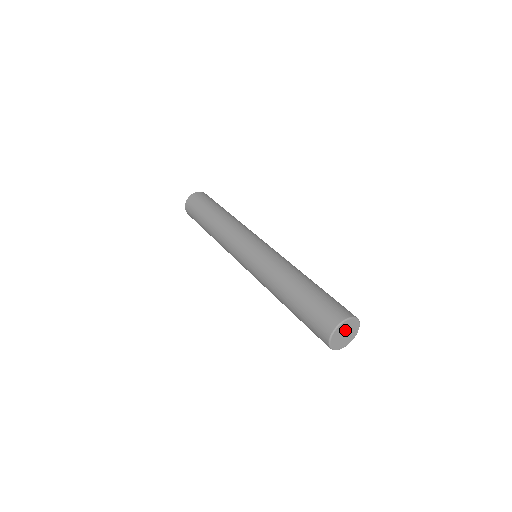
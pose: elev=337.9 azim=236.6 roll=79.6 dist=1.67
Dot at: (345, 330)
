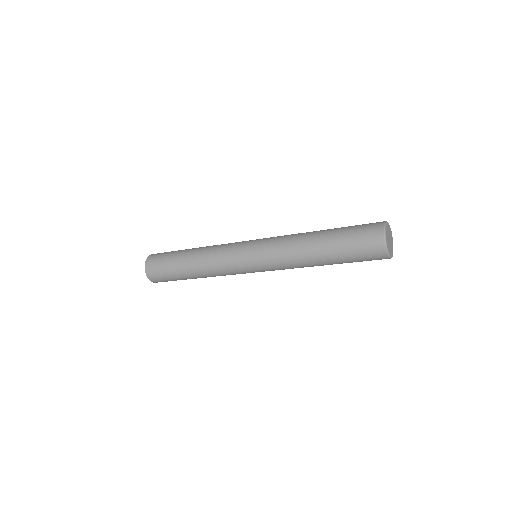
Dot at: (388, 238)
